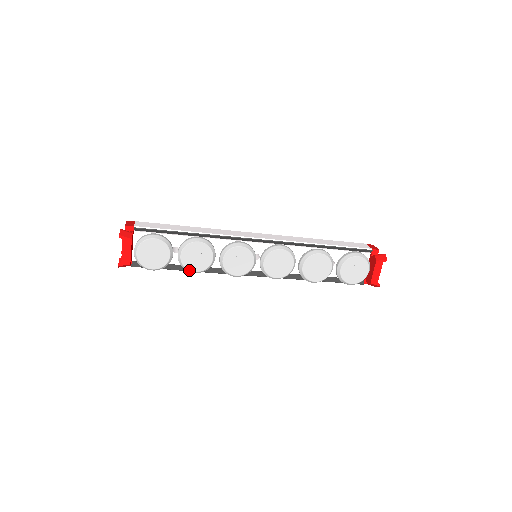
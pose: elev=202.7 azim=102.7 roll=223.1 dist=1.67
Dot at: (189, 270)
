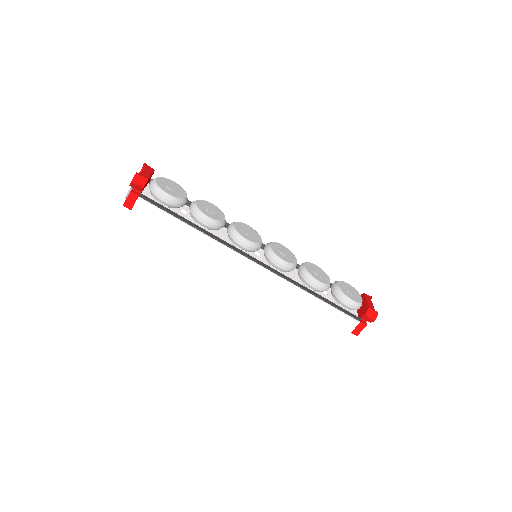
Dot at: (203, 213)
